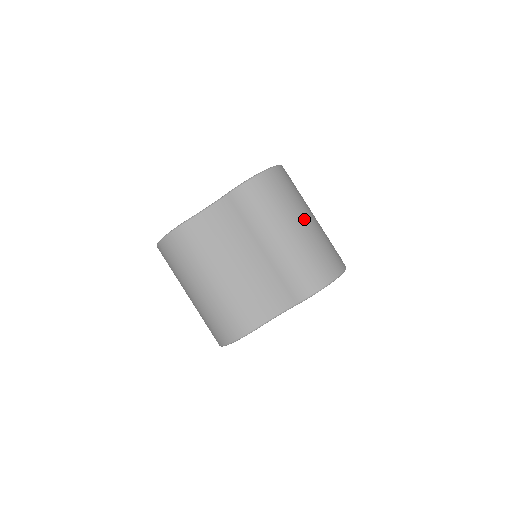
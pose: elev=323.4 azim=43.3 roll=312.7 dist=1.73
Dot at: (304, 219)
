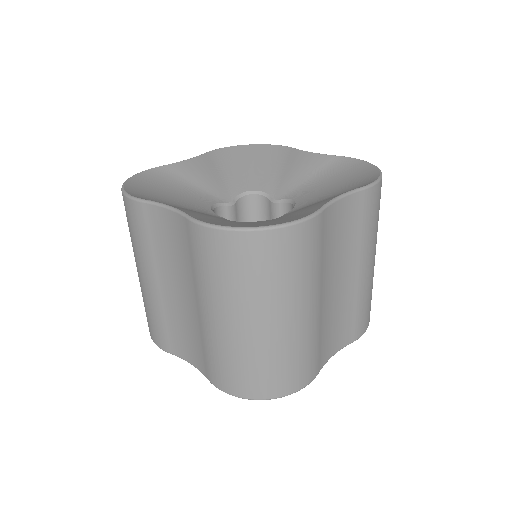
Dot at: (271, 319)
